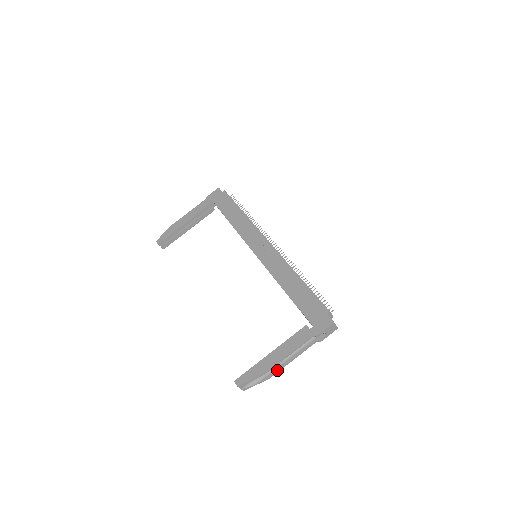
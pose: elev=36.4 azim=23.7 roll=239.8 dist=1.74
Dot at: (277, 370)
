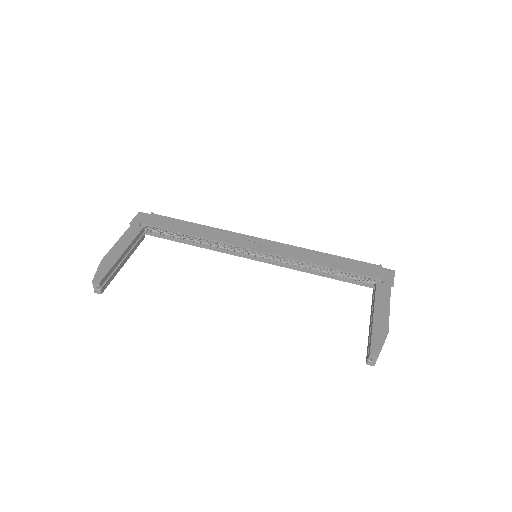
Dot at: occluded
